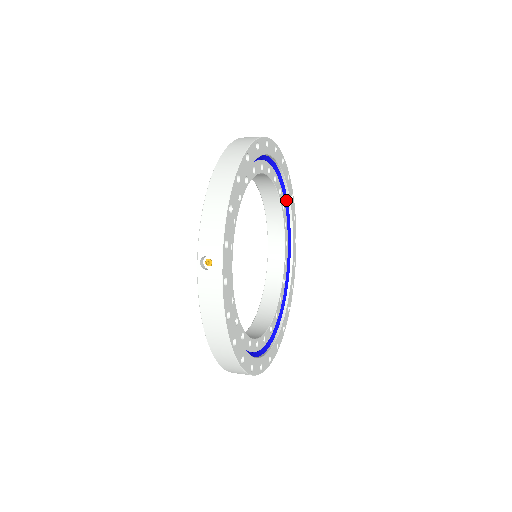
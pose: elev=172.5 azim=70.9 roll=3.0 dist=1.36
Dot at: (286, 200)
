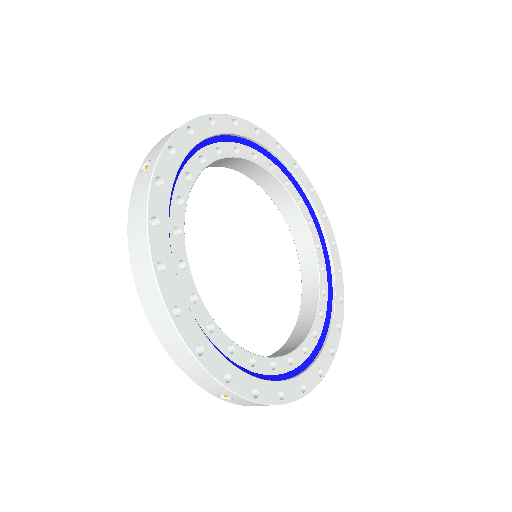
Dot at: (323, 242)
